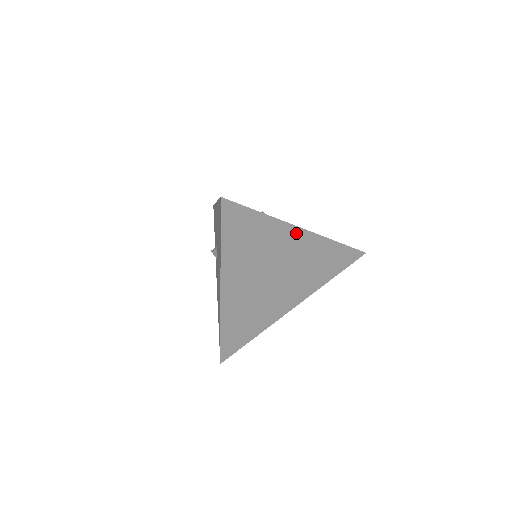
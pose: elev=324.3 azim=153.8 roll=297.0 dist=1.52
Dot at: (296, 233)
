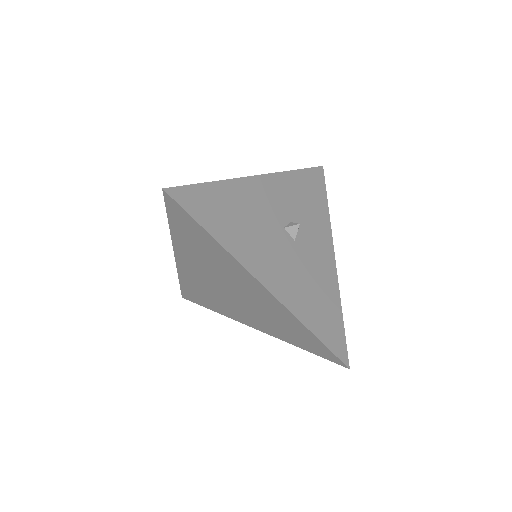
Dot at: (255, 282)
